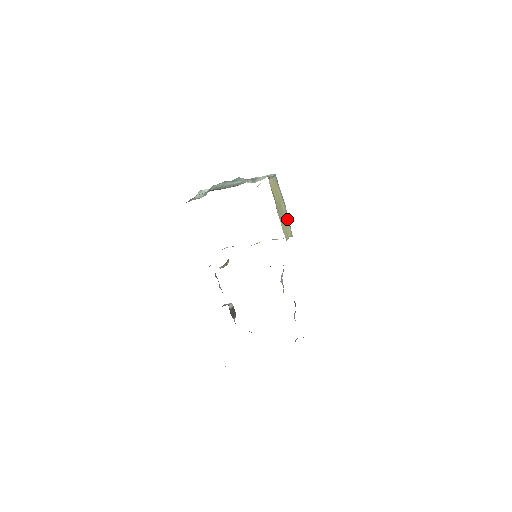
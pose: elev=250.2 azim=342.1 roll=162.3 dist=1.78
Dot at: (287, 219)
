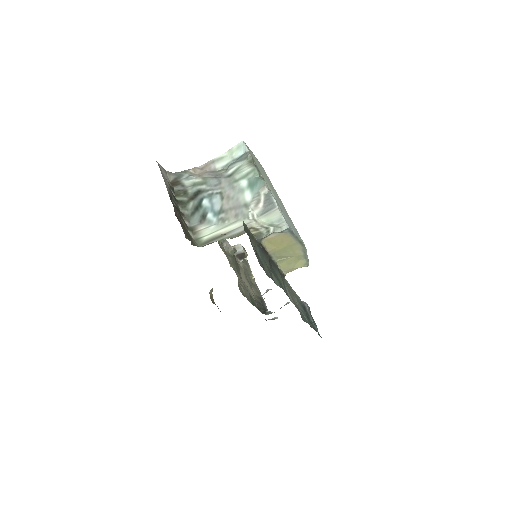
Dot at: (303, 255)
